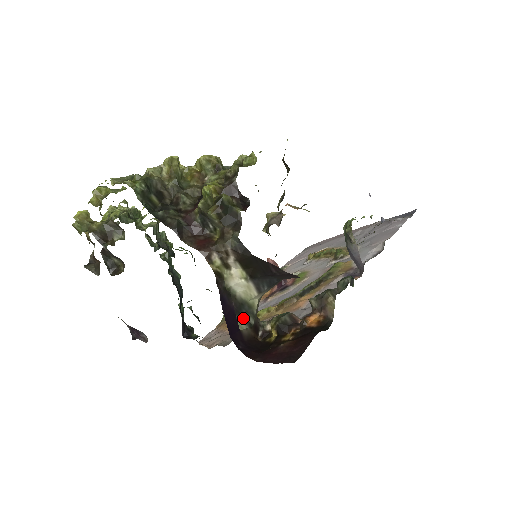
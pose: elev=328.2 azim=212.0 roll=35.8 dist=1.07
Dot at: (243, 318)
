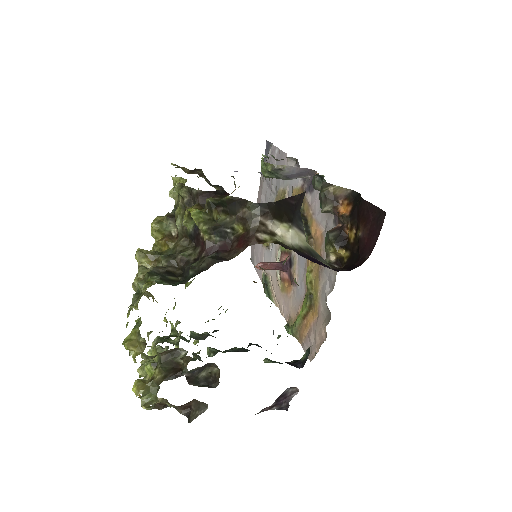
Dot at: (320, 261)
